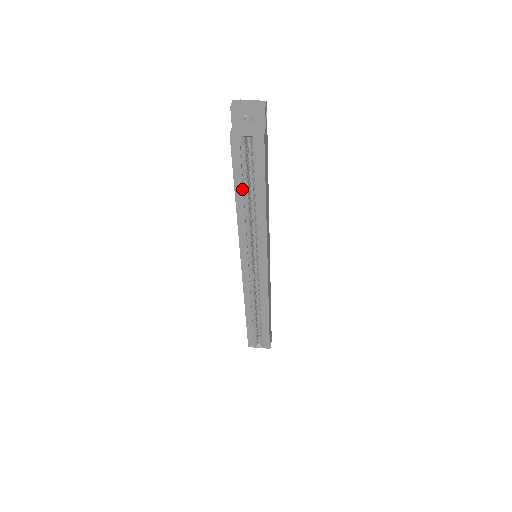
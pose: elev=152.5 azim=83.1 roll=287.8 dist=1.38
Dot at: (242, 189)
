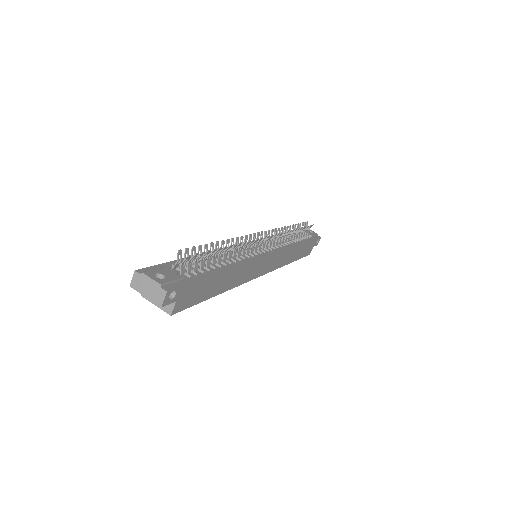
Dot at: occluded
